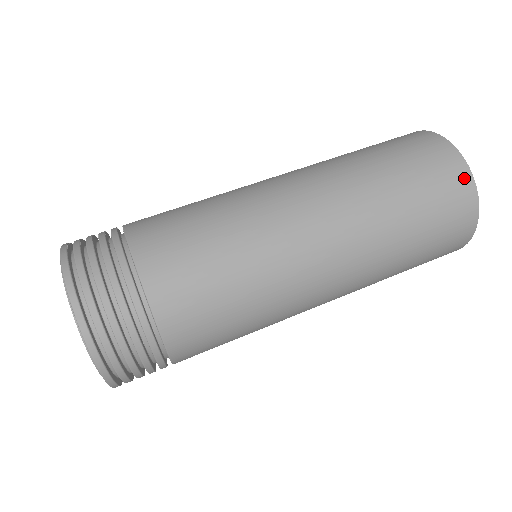
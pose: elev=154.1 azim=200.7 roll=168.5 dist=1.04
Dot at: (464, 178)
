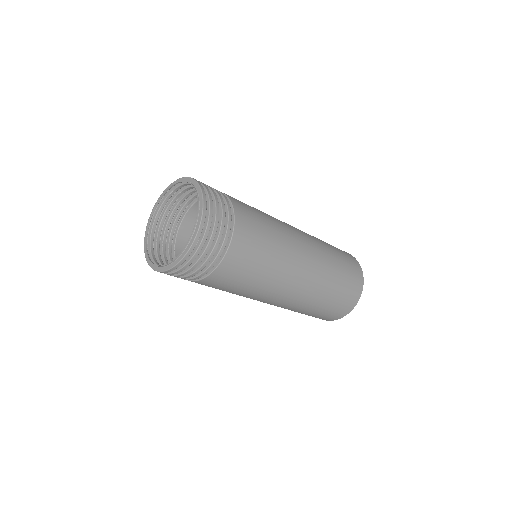
Dot at: (361, 279)
